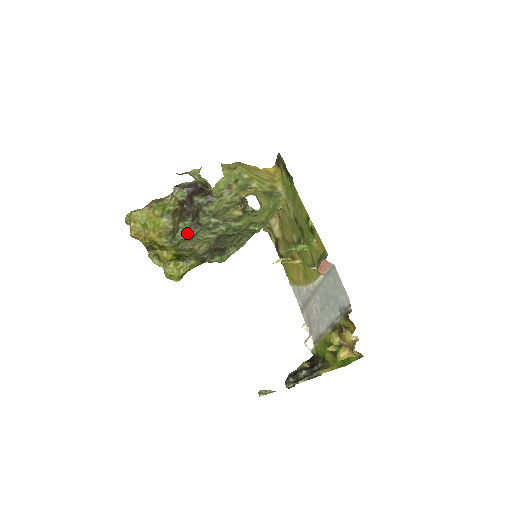
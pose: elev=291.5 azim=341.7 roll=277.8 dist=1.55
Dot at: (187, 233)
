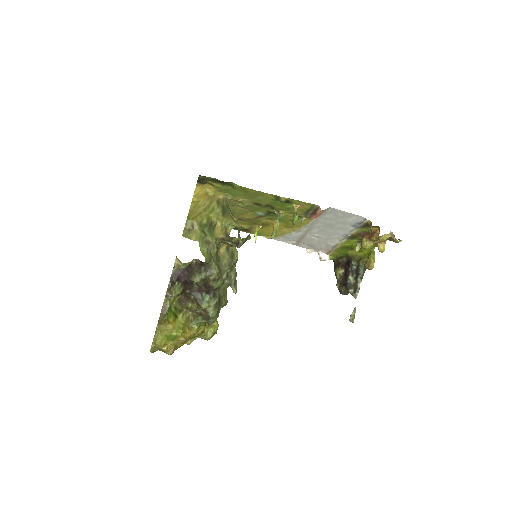
Dot at: (216, 305)
